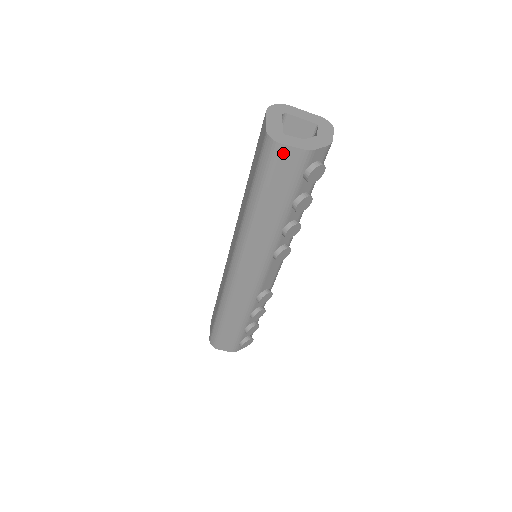
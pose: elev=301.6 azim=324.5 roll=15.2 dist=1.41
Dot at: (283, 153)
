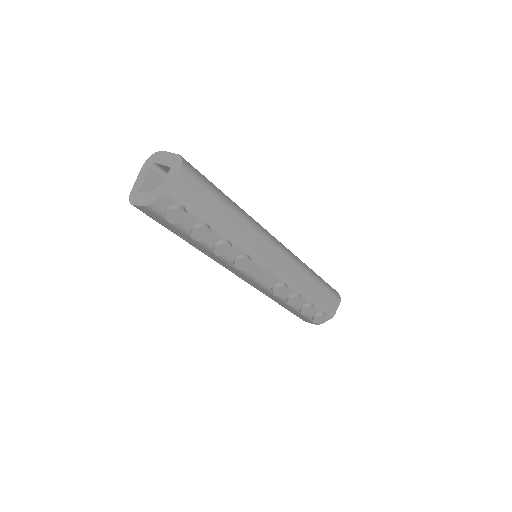
Dot at: (141, 209)
